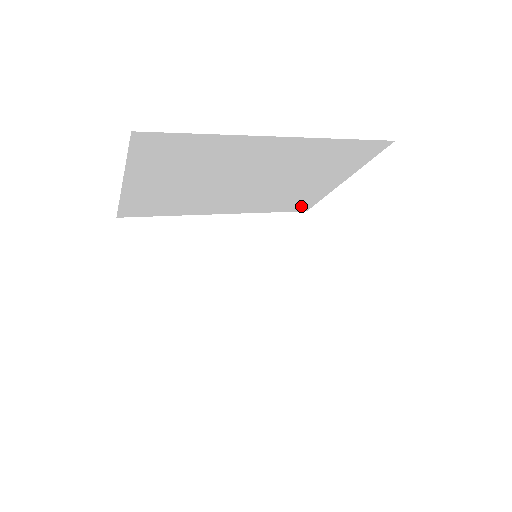
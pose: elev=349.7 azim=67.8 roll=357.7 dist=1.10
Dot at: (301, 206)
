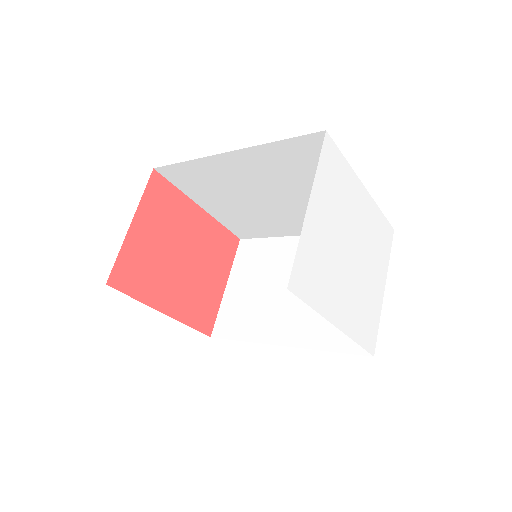
Dot at: occluded
